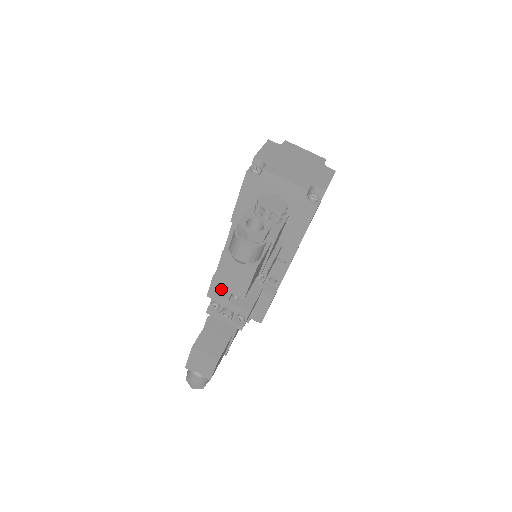
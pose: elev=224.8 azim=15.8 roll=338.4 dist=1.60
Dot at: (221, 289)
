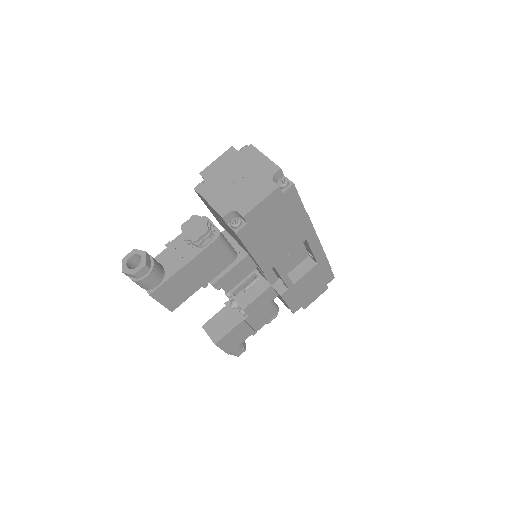
Dot at: occluded
